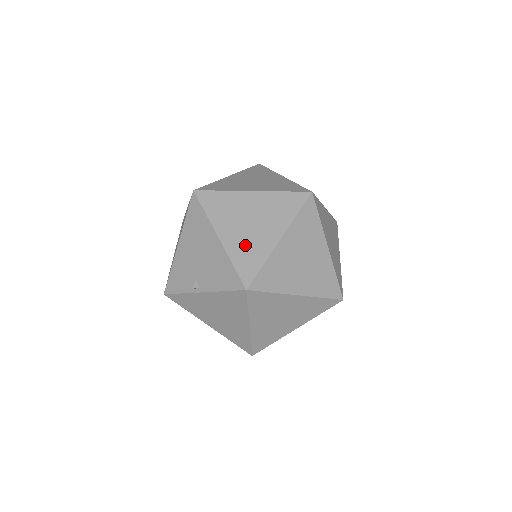
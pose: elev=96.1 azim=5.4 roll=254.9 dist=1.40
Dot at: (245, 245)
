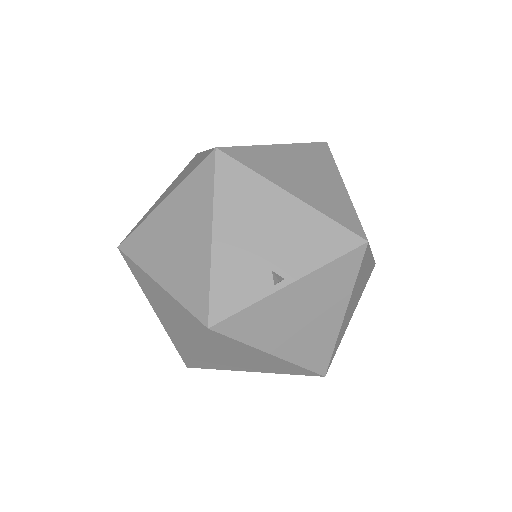
Dot at: (323, 197)
